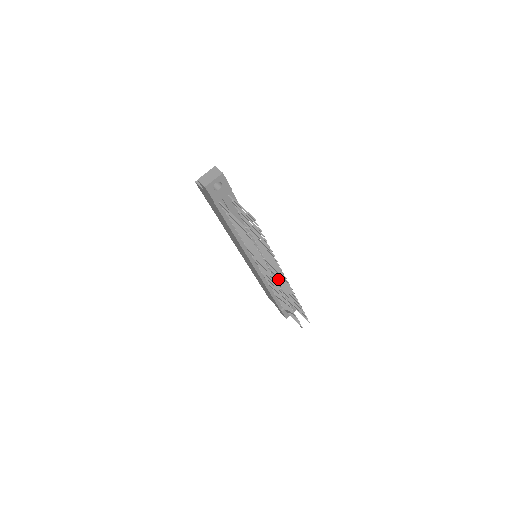
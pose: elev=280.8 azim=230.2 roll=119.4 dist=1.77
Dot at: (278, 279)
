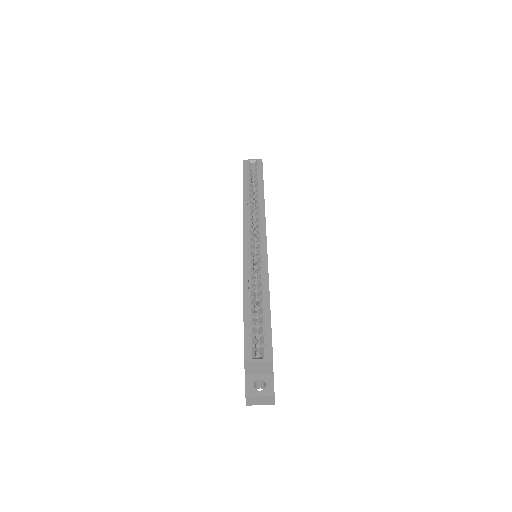
Dot at: occluded
